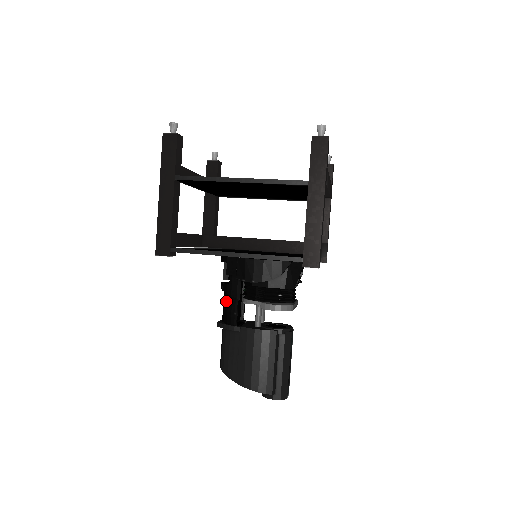
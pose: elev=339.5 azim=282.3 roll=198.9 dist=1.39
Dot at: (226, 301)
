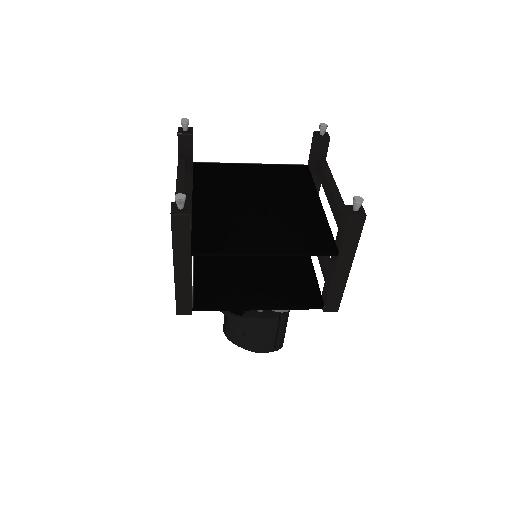
Dot at: occluded
